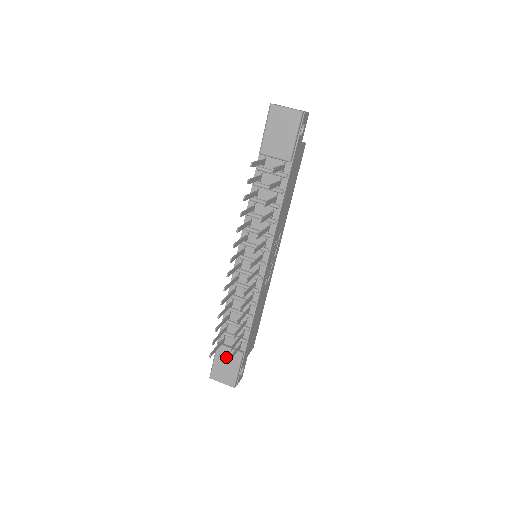
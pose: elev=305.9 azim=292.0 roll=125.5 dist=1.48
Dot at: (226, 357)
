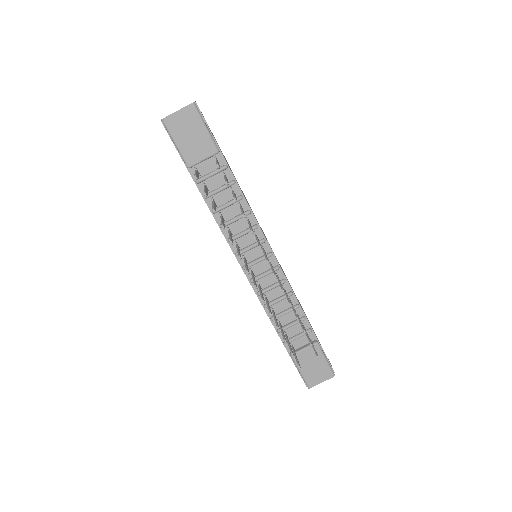
Dot at: (307, 358)
